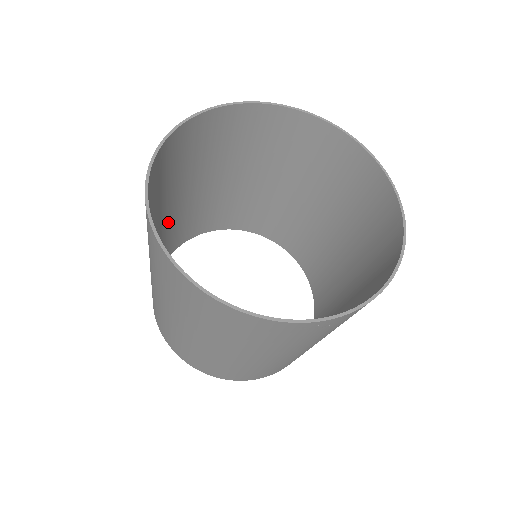
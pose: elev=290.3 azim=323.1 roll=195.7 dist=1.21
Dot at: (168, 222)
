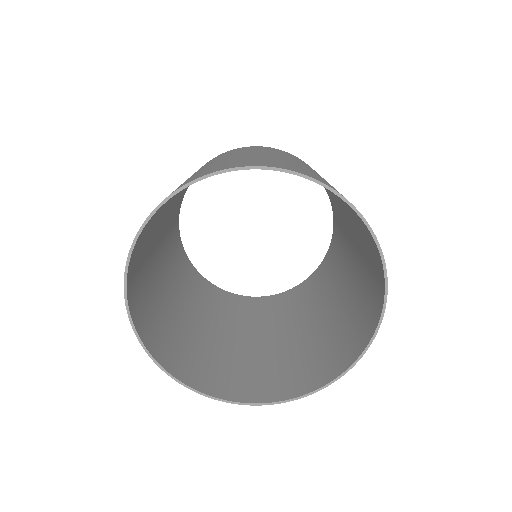
Dot at: (177, 287)
